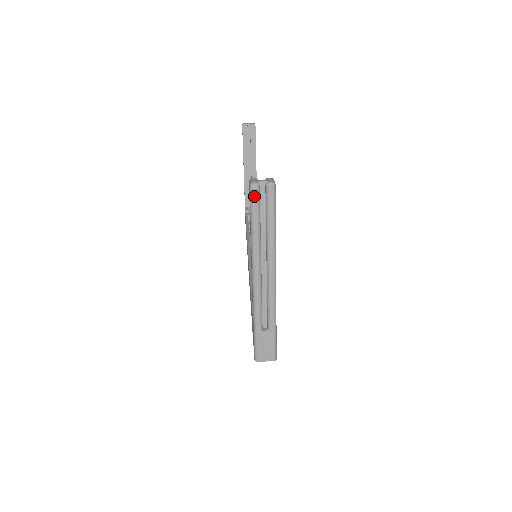
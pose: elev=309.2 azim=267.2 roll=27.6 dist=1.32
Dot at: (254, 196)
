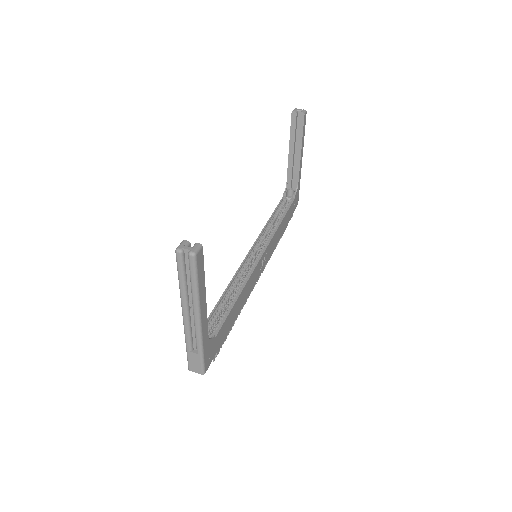
Dot at: (178, 259)
